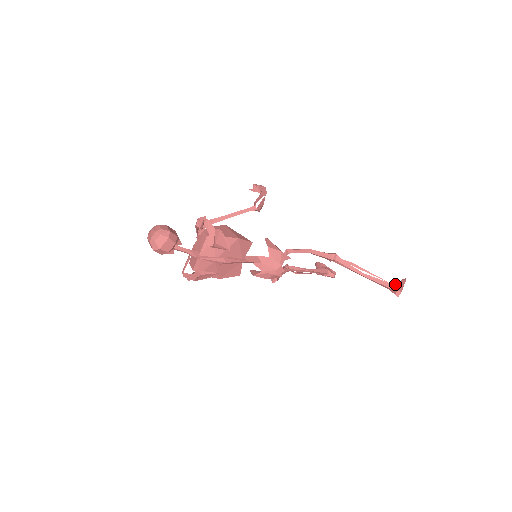
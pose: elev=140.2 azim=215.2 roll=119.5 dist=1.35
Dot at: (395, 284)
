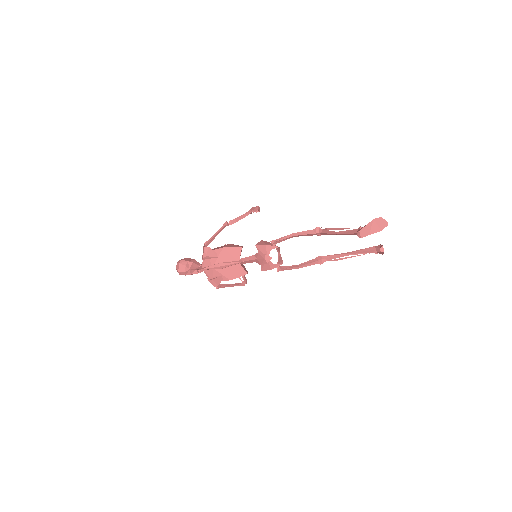
Dot at: (359, 227)
